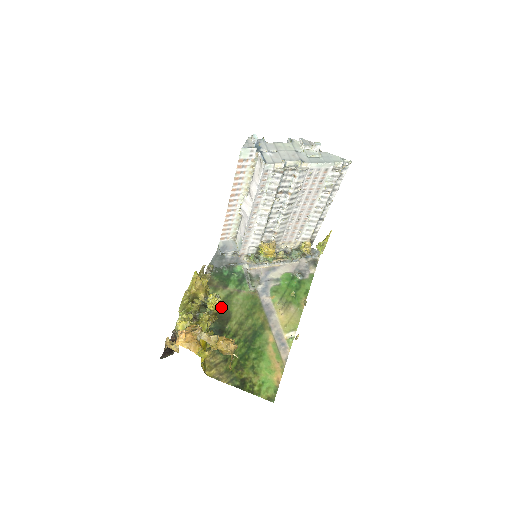
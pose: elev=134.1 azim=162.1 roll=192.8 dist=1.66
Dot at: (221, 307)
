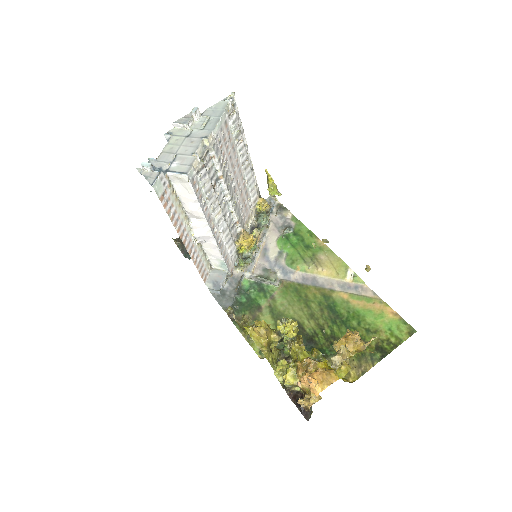
Dot at: occluded
